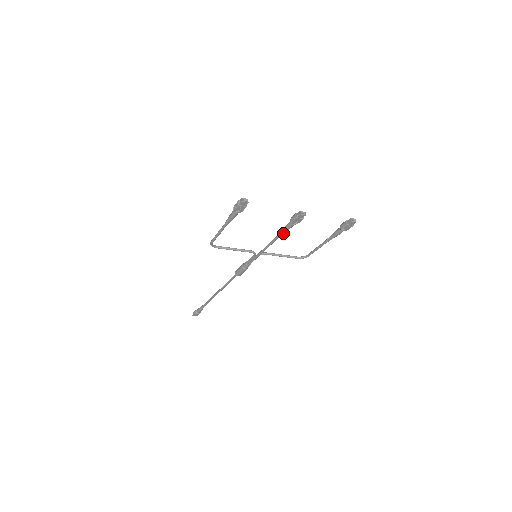
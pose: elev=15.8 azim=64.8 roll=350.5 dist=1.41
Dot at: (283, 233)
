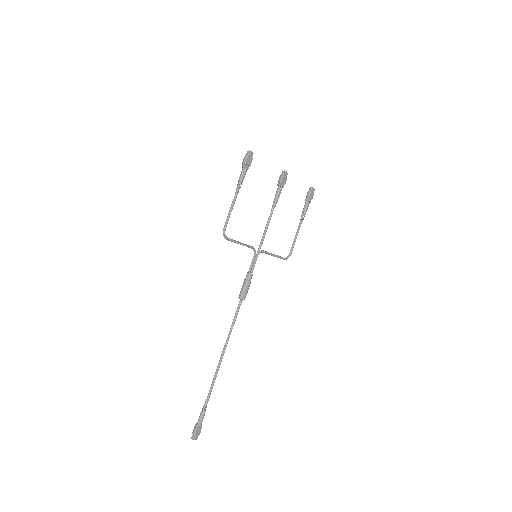
Dot at: occluded
